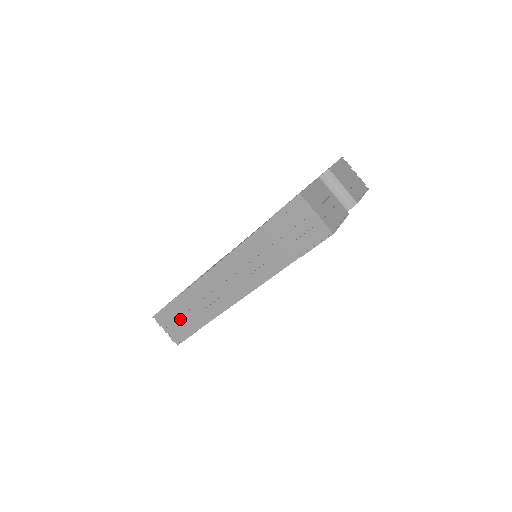
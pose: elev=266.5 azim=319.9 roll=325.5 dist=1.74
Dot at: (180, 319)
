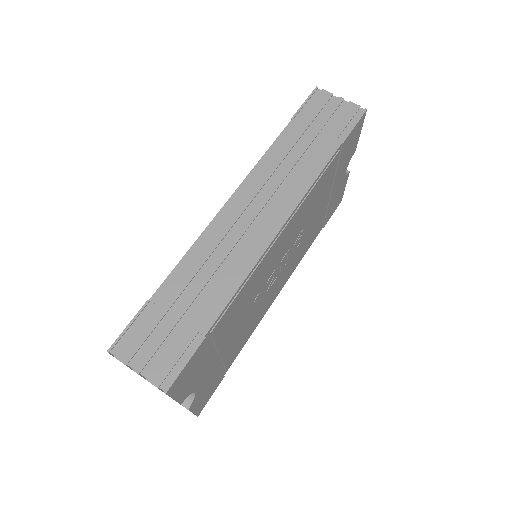
Dot at: (171, 323)
